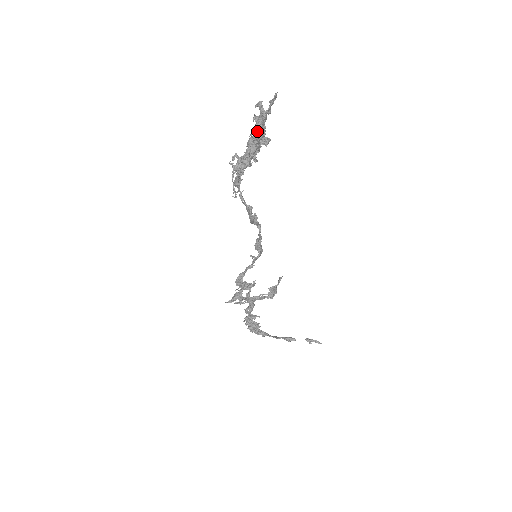
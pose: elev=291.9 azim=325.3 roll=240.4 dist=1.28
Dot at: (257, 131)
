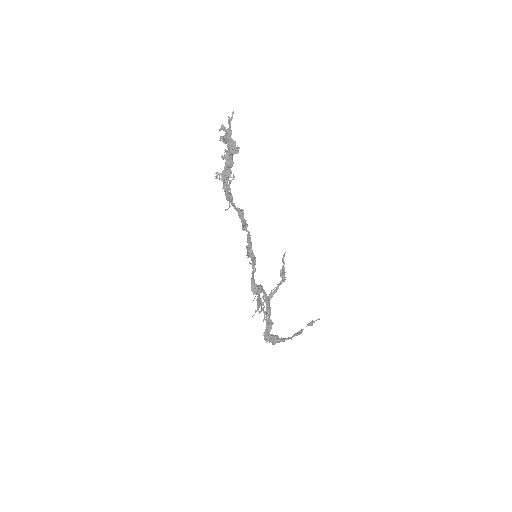
Dot at: (231, 143)
